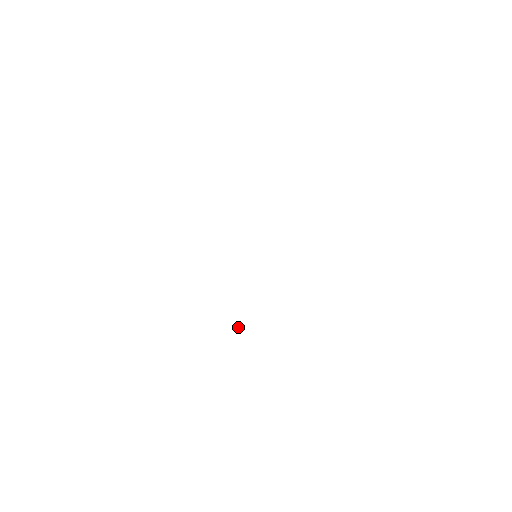
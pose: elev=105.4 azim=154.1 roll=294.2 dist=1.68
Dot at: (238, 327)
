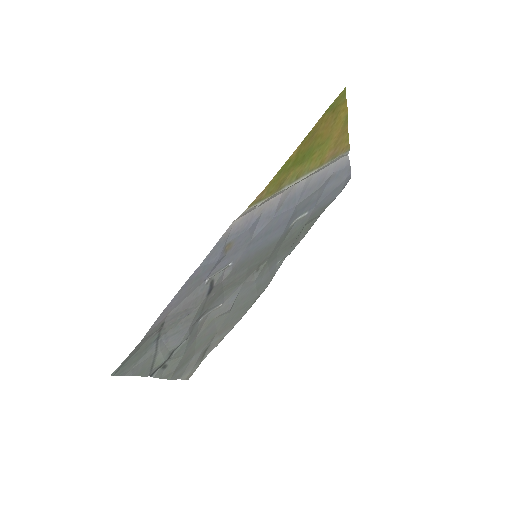
Dot at: (164, 324)
